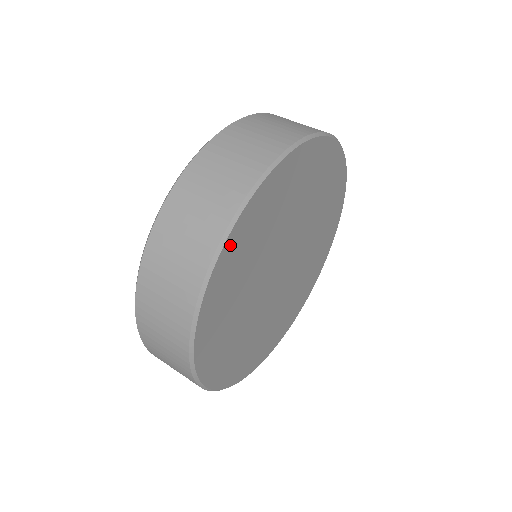
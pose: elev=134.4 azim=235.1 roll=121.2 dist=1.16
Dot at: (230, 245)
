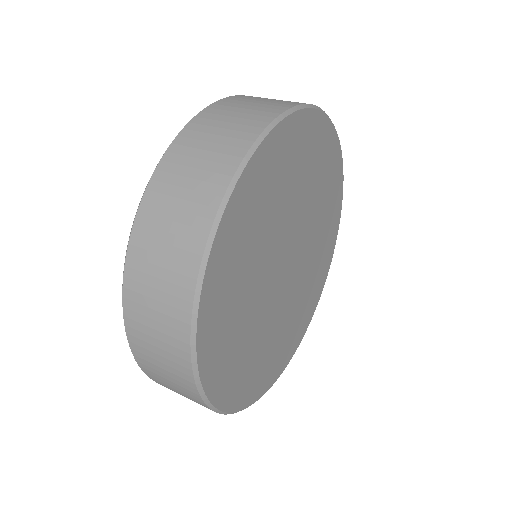
Dot at: (301, 121)
